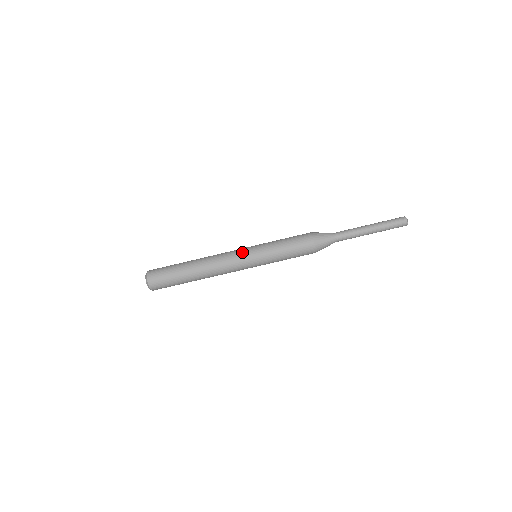
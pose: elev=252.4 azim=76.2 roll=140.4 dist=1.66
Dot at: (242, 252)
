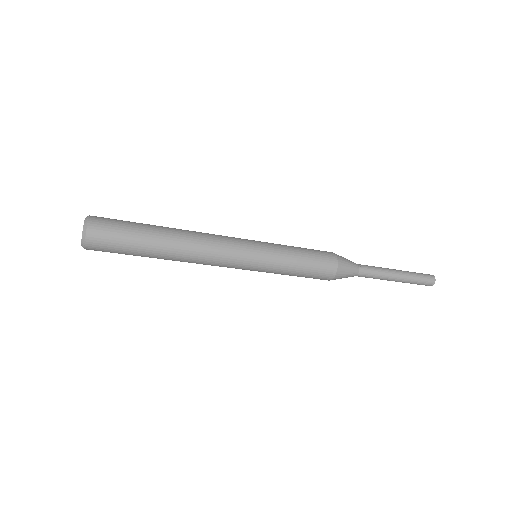
Dot at: (243, 261)
